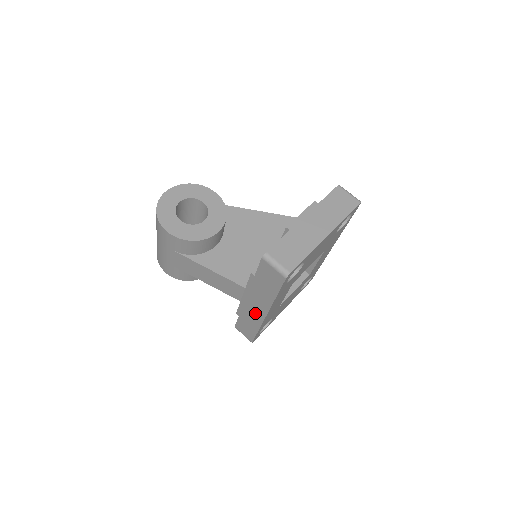
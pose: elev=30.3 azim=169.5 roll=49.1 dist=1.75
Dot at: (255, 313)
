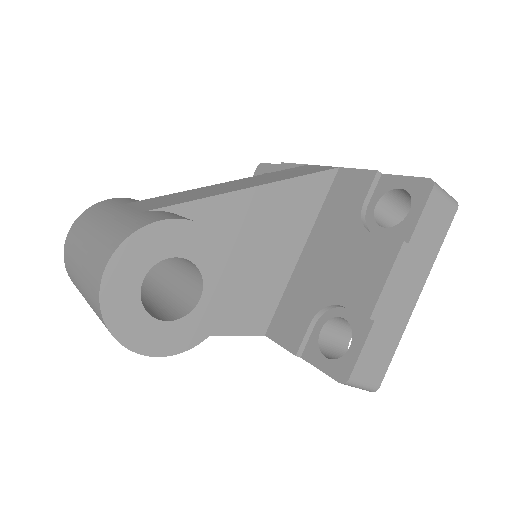
Dot at: occluded
